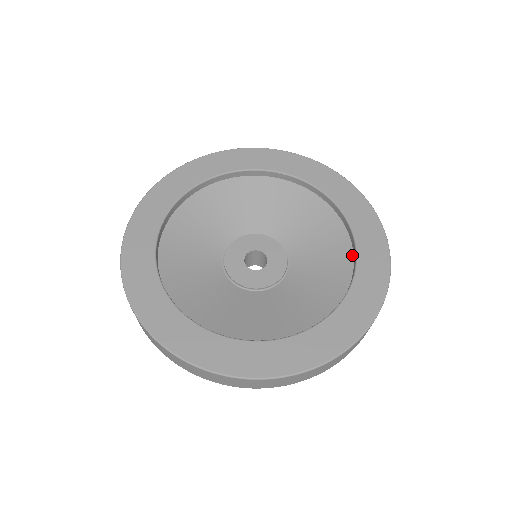
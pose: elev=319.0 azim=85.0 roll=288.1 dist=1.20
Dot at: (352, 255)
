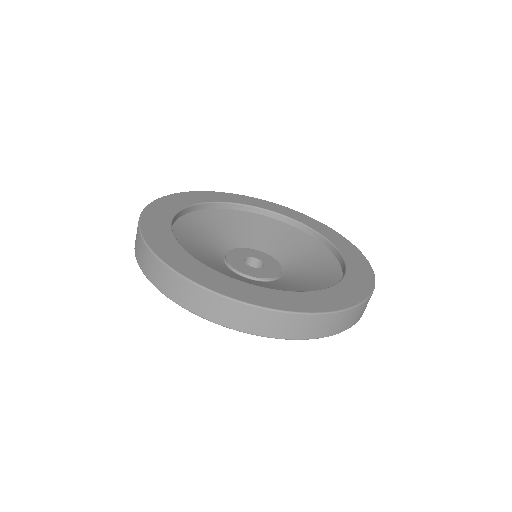
Dot at: (325, 247)
